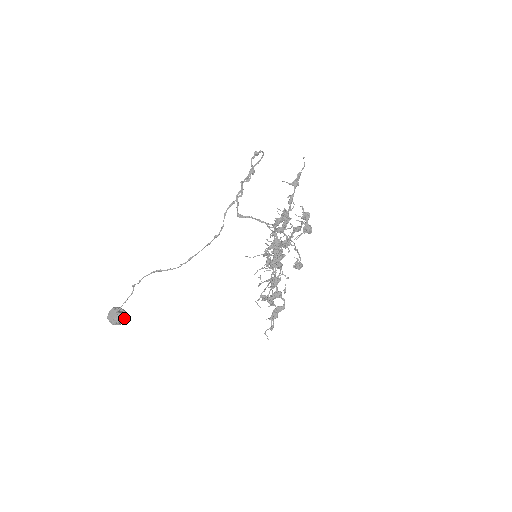
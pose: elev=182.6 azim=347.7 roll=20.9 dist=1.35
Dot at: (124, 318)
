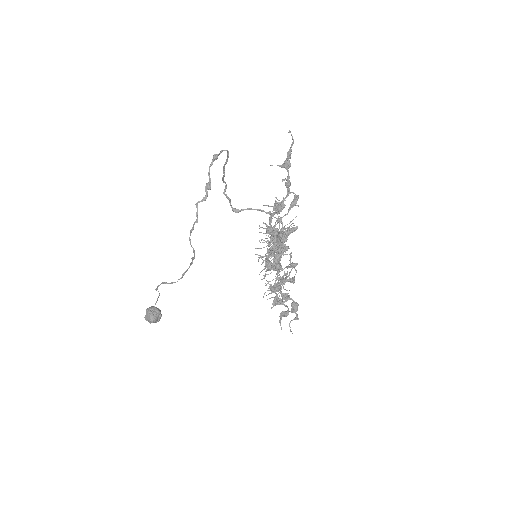
Dot at: (158, 317)
